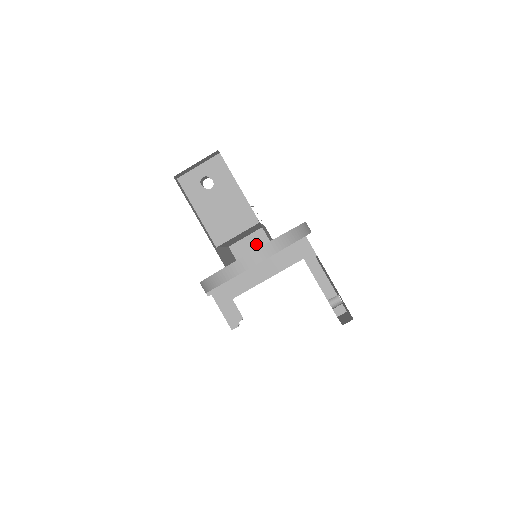
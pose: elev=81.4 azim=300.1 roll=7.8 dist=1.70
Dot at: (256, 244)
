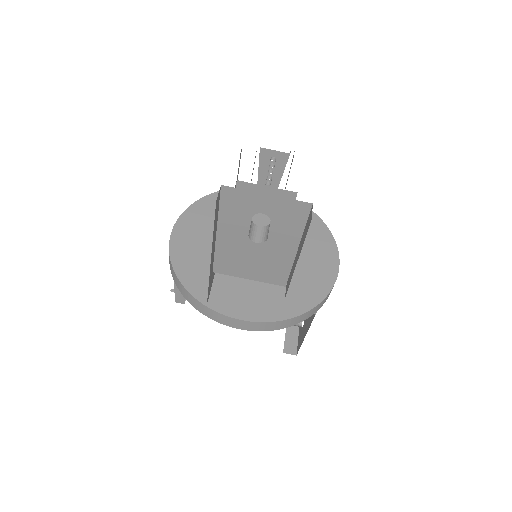
Dot at: occluded
